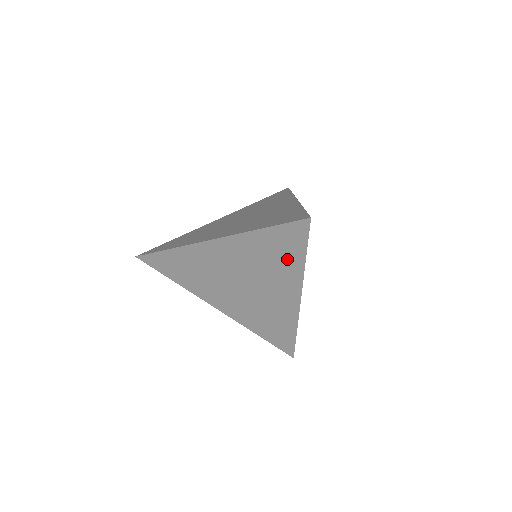
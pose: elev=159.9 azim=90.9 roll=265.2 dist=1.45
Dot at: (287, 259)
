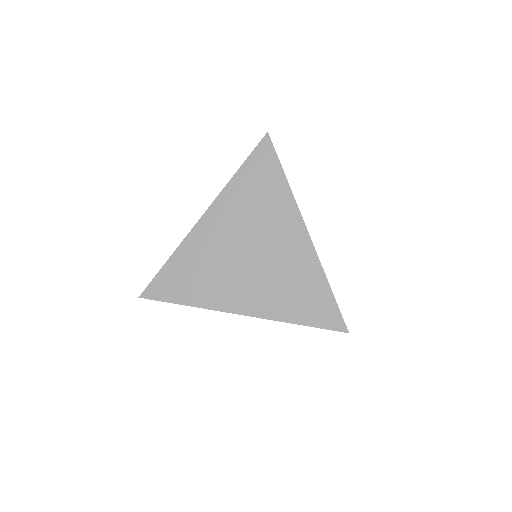
Dot at: occluded
